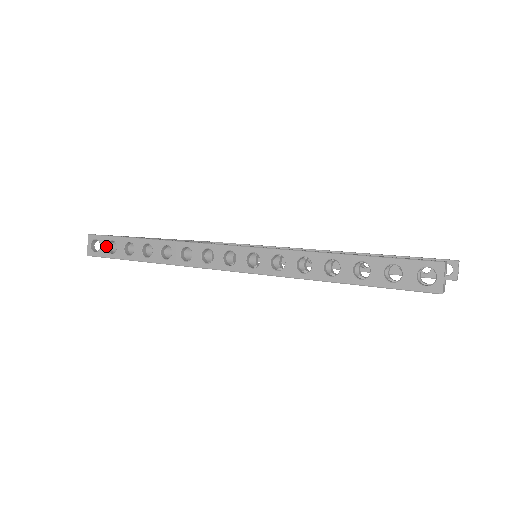
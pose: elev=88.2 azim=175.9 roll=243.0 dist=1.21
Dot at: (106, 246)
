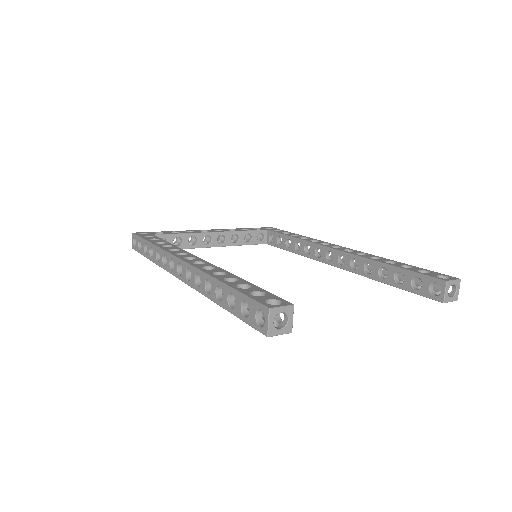
Dot at: (138, 244)
